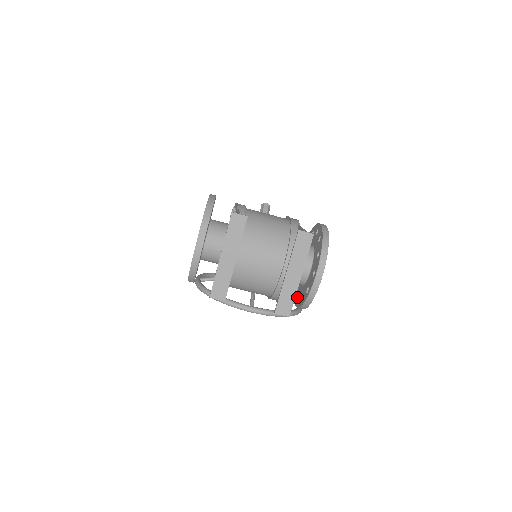
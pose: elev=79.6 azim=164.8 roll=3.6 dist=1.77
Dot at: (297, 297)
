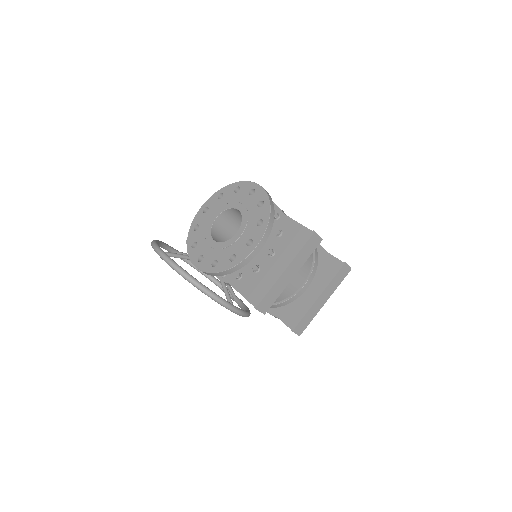
Dot at: occluded
